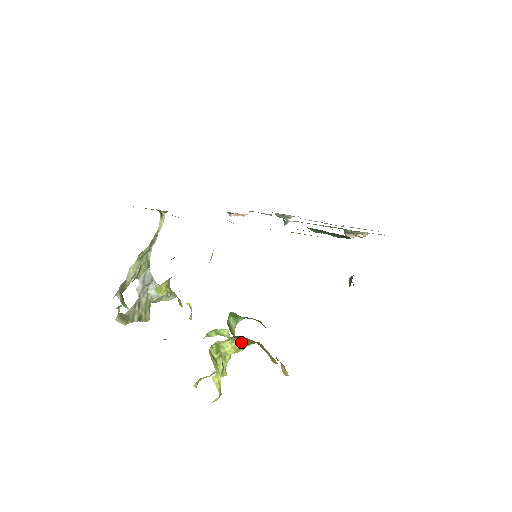
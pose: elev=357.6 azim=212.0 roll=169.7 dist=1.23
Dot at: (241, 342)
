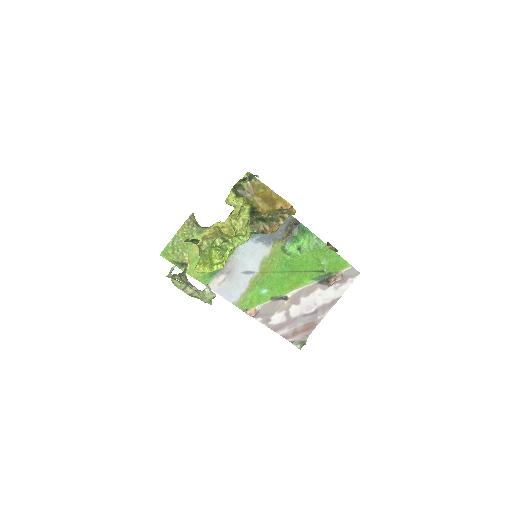
Dot at: (245, 203)
